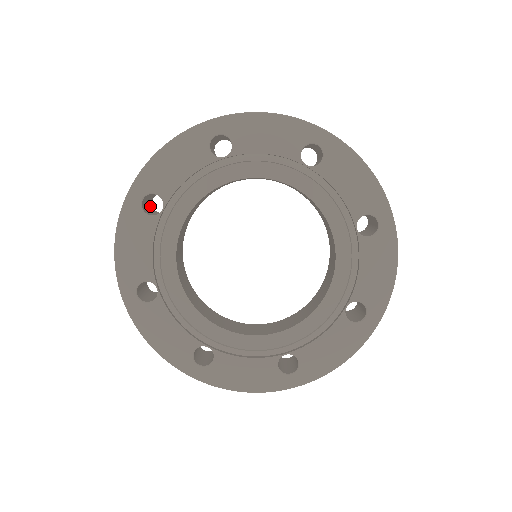
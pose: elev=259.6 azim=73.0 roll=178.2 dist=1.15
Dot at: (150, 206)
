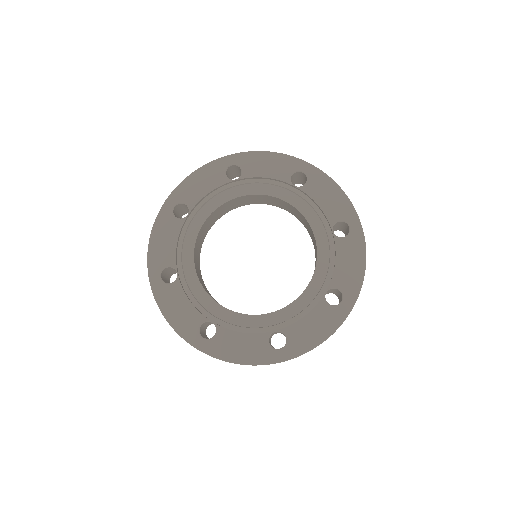
Dot at: (231, 178)
